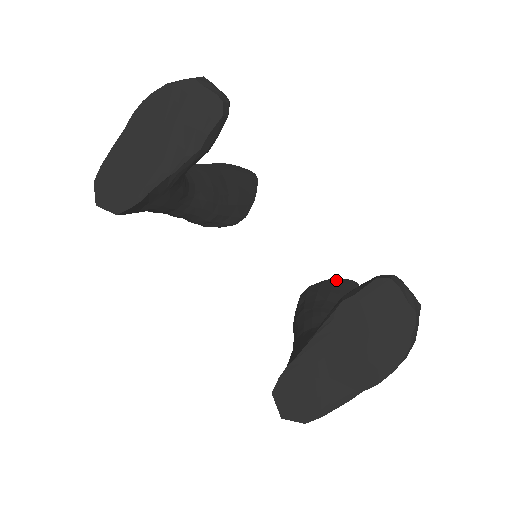
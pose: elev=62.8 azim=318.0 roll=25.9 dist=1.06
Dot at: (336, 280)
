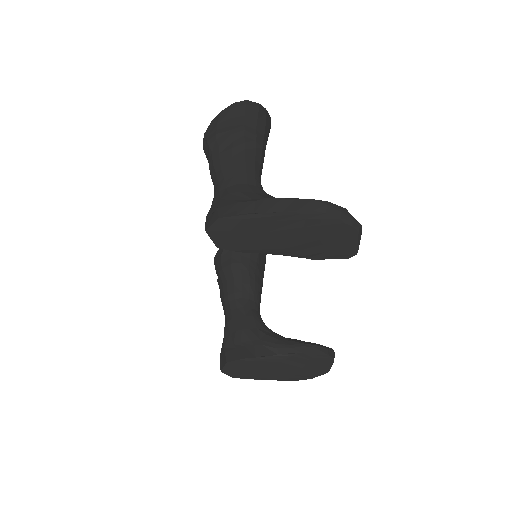
Dot at: occluded
